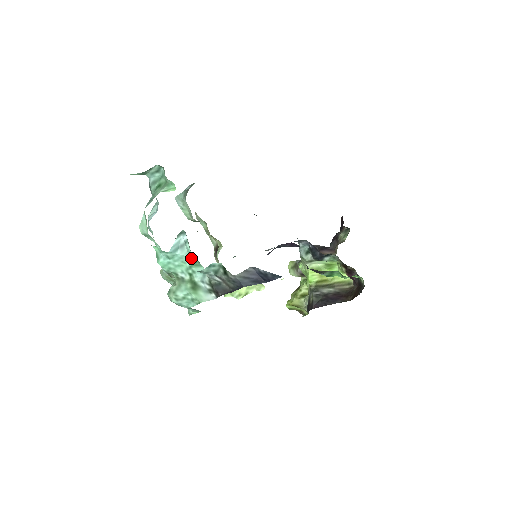
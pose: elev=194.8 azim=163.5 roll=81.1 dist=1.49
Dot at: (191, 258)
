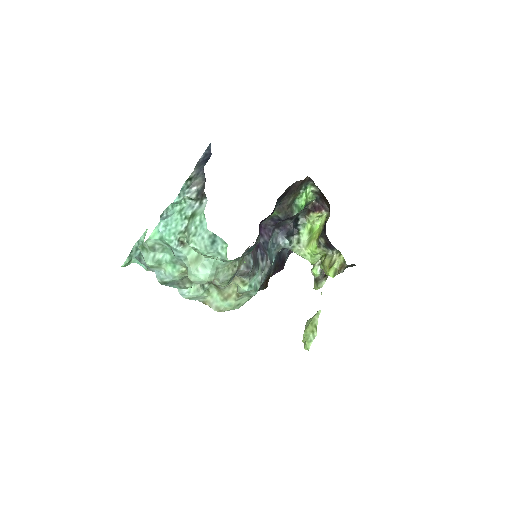
Dot at: (176, 212)
